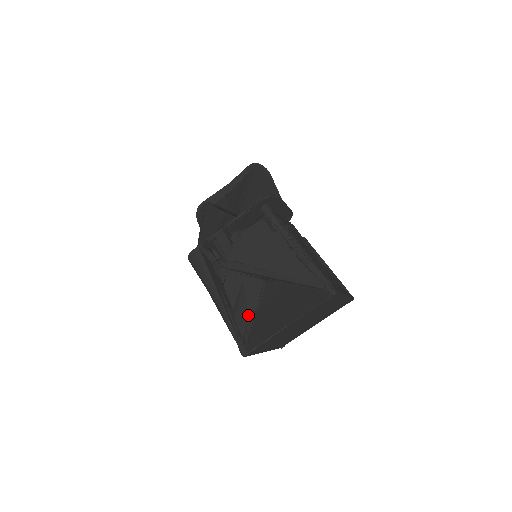
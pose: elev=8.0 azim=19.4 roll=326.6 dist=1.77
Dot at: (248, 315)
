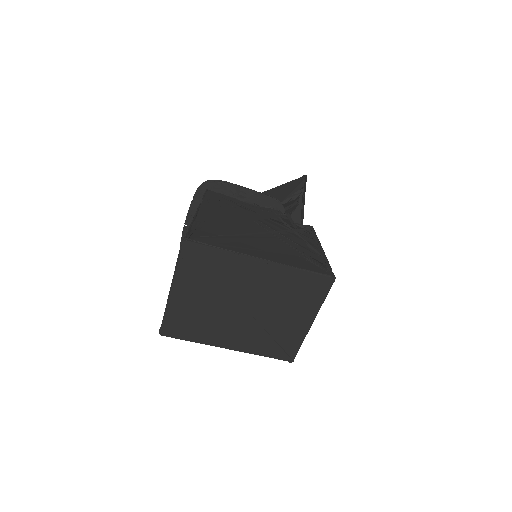
Dot at: occluded
